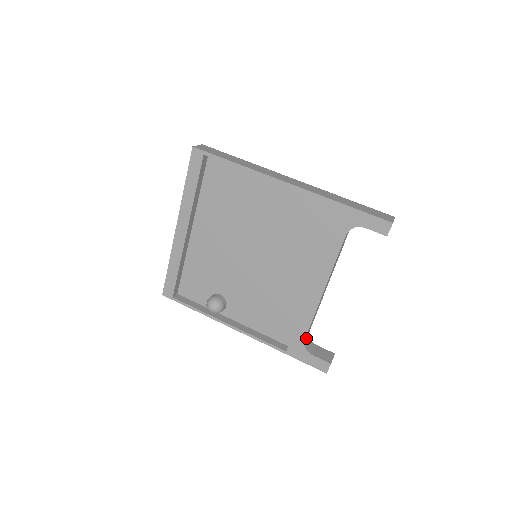
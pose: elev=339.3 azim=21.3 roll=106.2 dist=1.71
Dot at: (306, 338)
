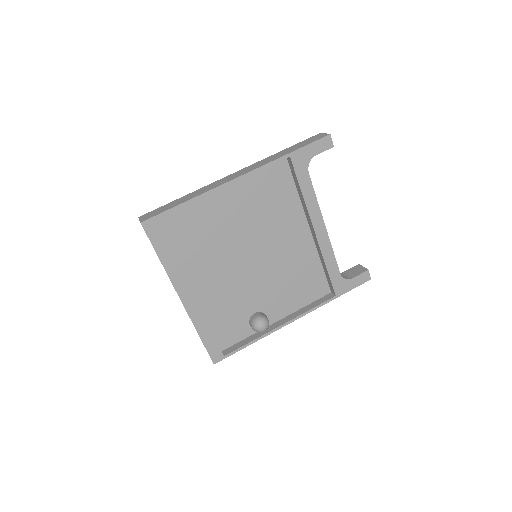
Dot at: occluded
